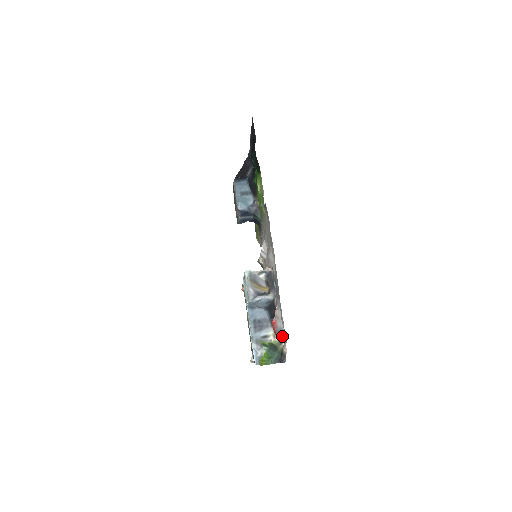
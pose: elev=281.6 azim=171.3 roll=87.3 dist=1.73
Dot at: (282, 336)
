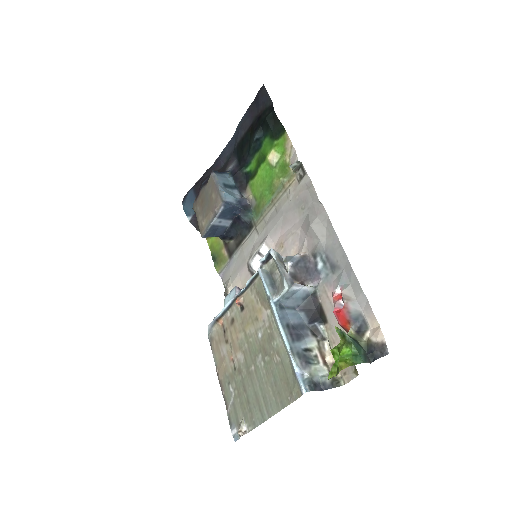
Dot at: (362, 323)
